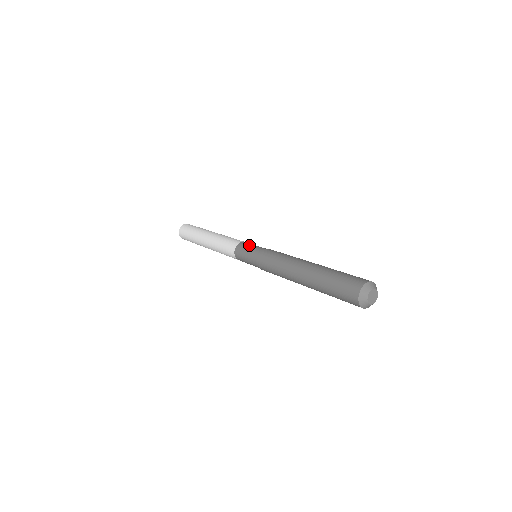
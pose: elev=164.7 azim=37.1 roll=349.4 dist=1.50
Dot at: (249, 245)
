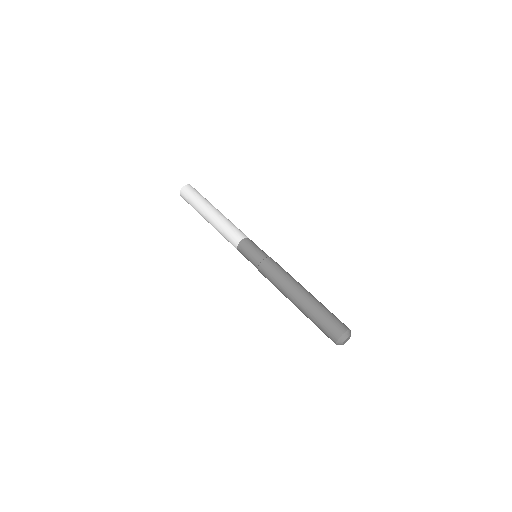
Dot at: (250, 248)
